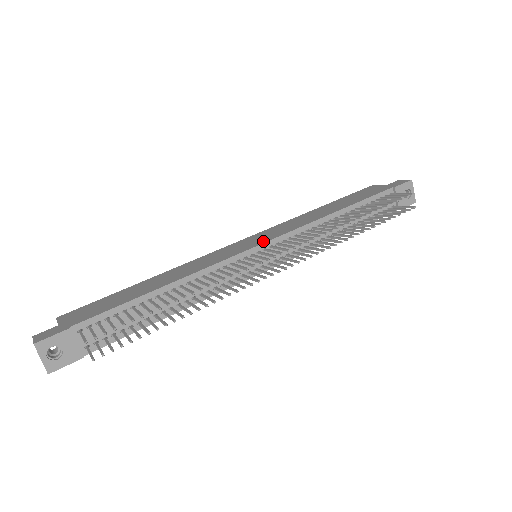
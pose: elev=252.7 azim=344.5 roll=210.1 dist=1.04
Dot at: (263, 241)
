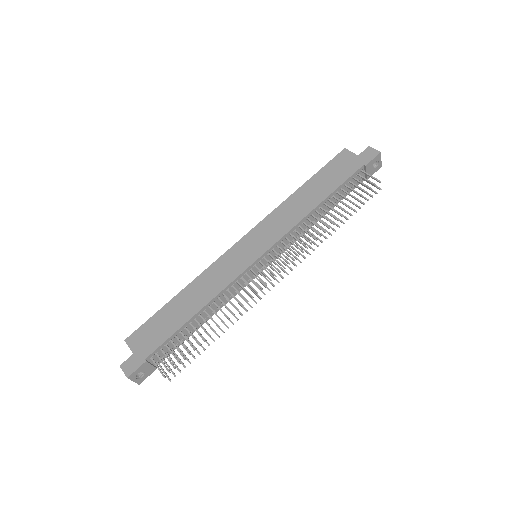
Dot at: (262, 251)
